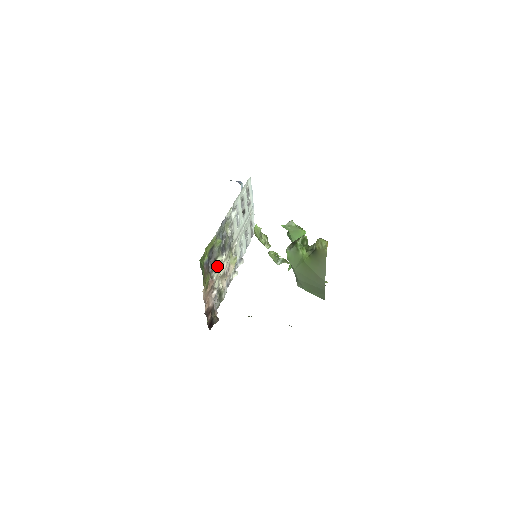
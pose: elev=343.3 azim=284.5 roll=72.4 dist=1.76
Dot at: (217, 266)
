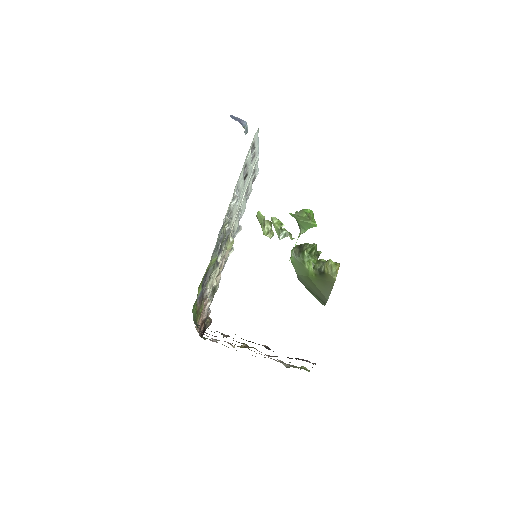
Dot at: (211, 278)
